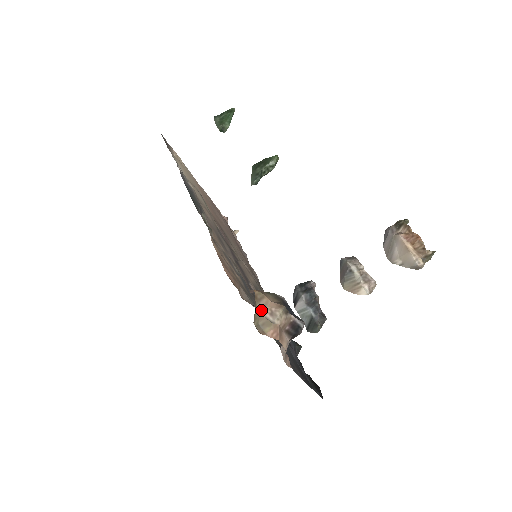
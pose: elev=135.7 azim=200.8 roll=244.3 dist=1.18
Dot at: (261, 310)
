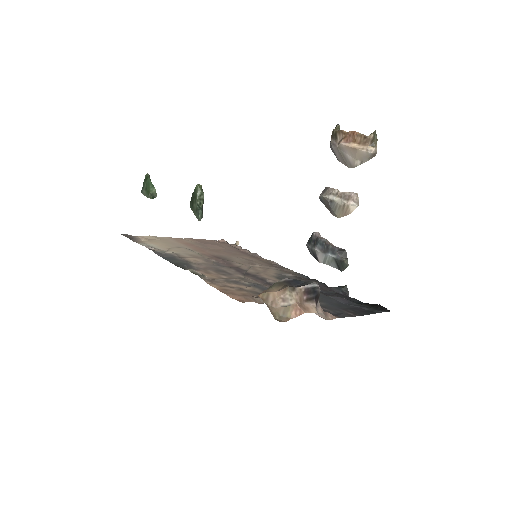
Dot at: (274, 305)
